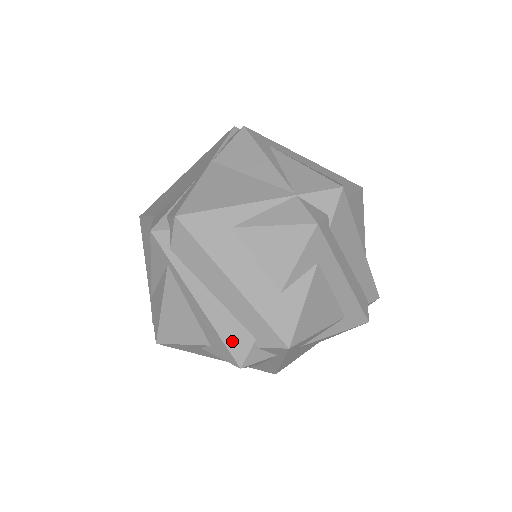
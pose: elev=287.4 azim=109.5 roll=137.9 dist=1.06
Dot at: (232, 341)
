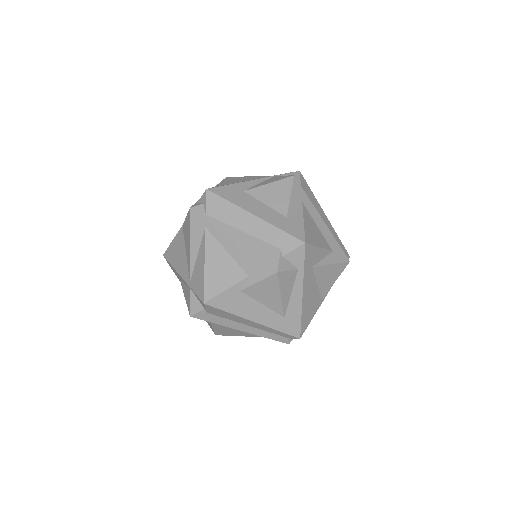
Dot at: (265, 256)
